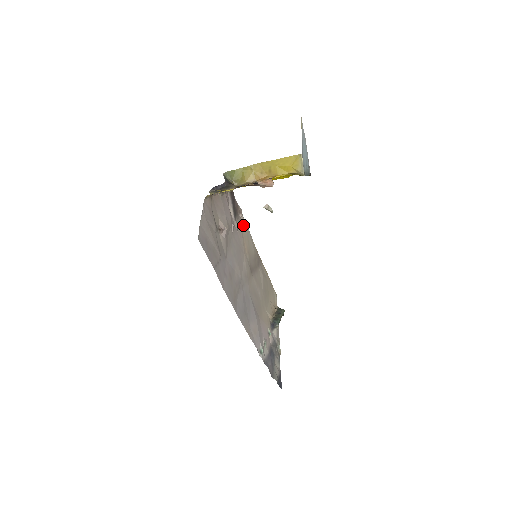
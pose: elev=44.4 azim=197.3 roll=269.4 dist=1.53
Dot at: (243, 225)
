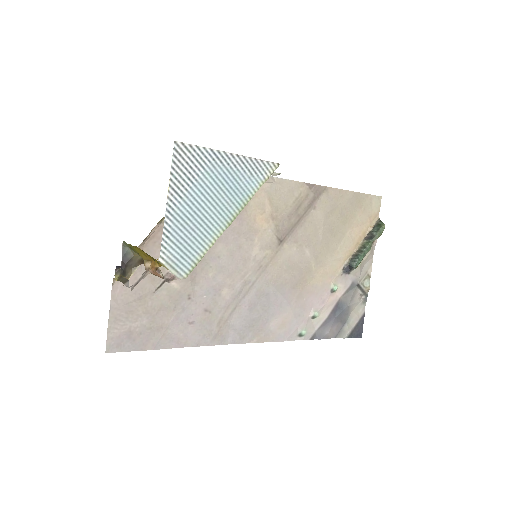
Dot at: occluded
